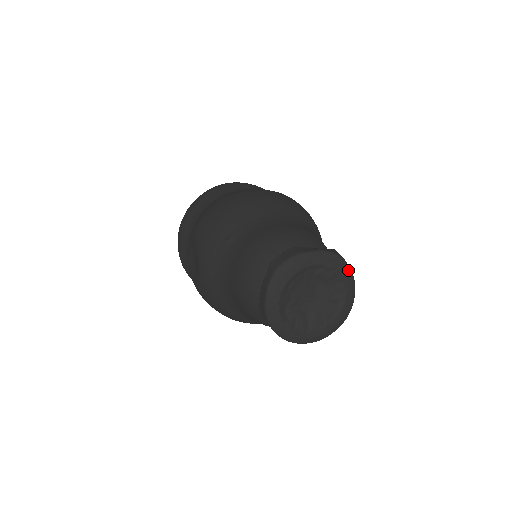
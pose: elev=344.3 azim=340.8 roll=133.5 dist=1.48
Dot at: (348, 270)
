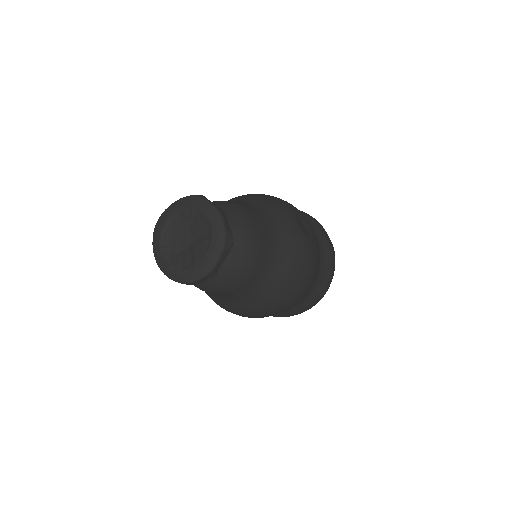
Dot at: (204, 202)
